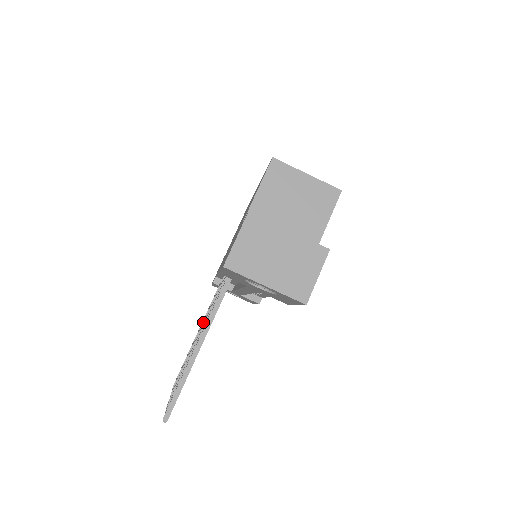
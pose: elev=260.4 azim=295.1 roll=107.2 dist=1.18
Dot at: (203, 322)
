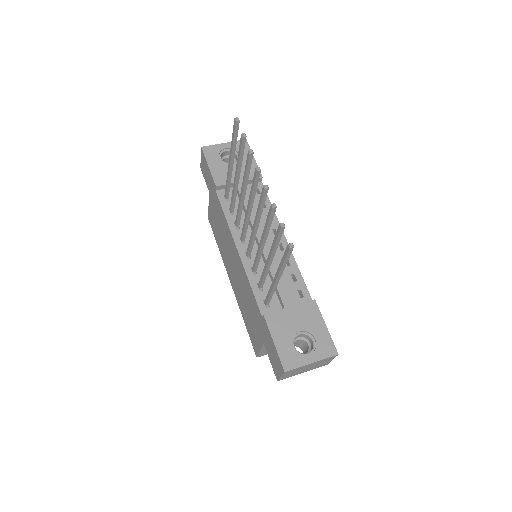
Dot at: (258, 247)
